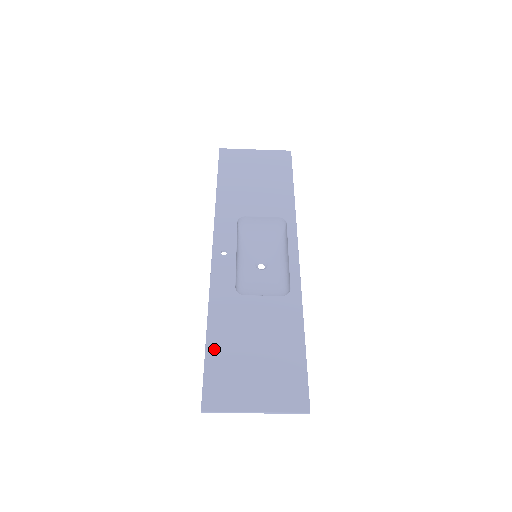
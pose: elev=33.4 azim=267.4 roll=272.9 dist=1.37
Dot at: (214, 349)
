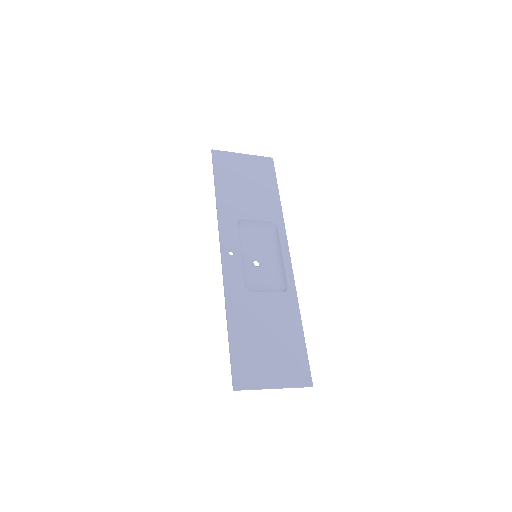
Dot at: (236, 338)
